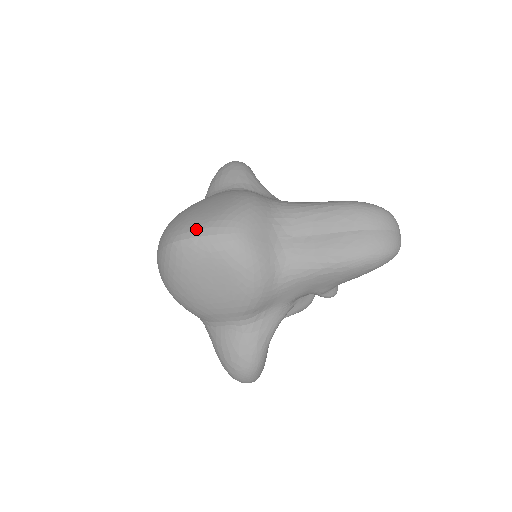
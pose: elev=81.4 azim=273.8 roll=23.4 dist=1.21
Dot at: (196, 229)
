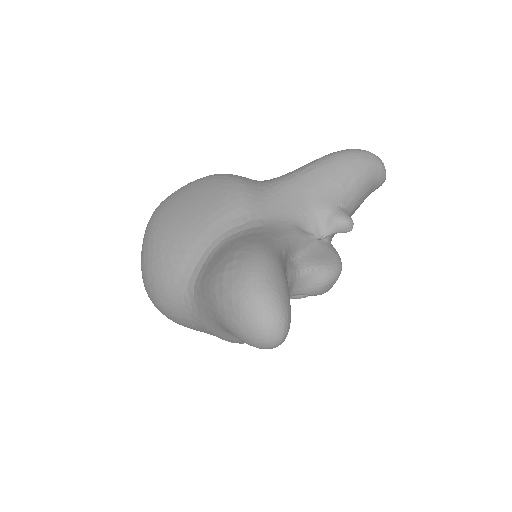
Dot at: occluded
